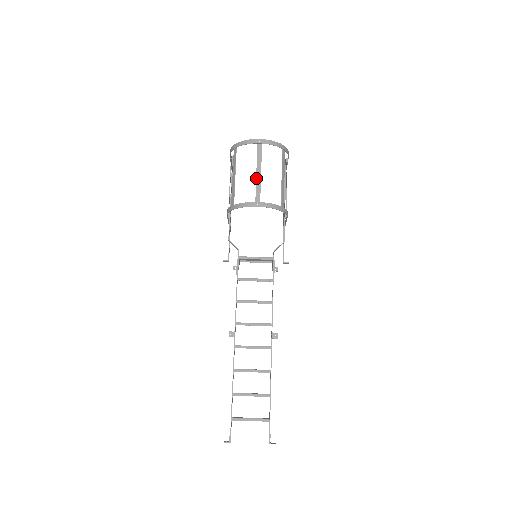
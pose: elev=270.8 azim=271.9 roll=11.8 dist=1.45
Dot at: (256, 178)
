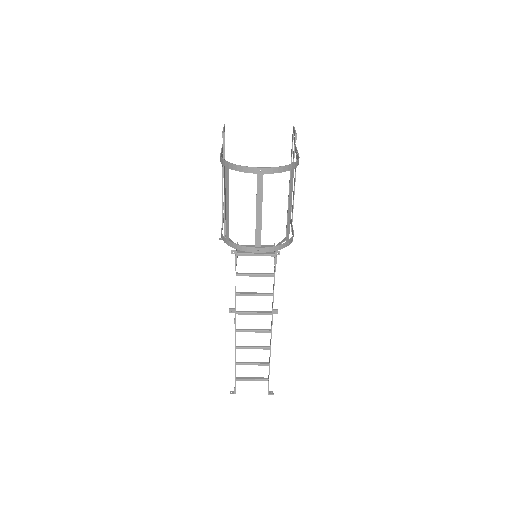
Dot at: (256, 219)
